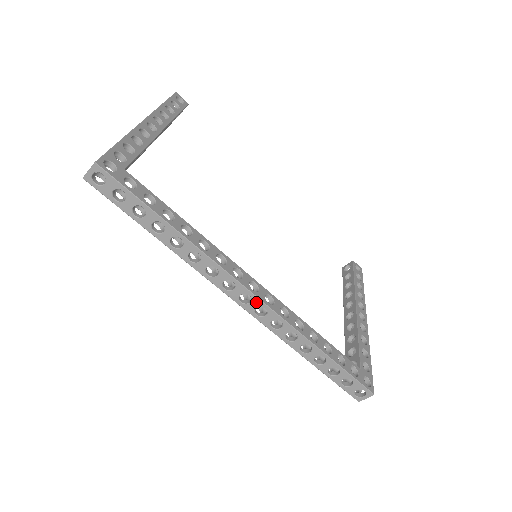
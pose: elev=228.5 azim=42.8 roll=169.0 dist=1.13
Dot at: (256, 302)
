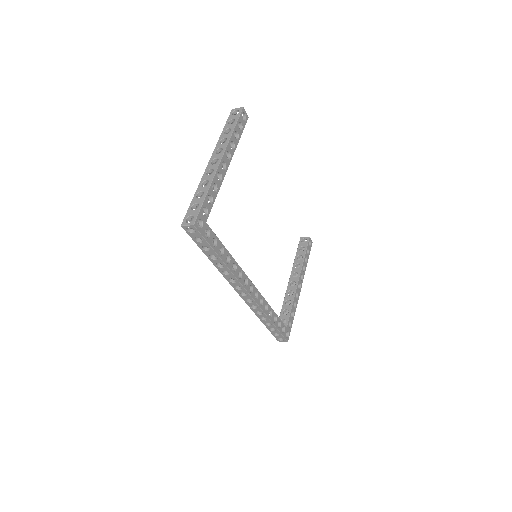
Dot at: (249, 297)
